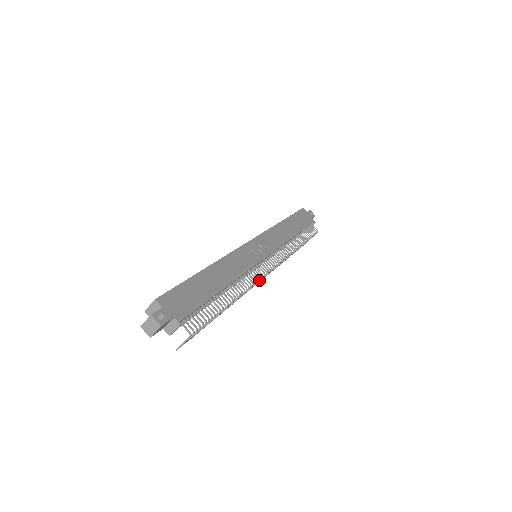
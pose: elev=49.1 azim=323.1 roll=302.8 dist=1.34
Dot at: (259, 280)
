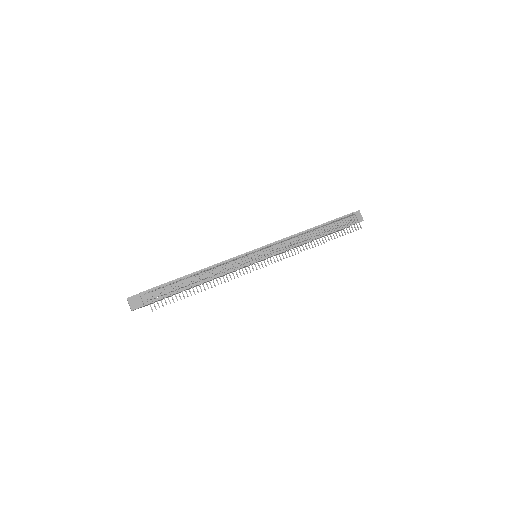
Dot at: (242, 260)
